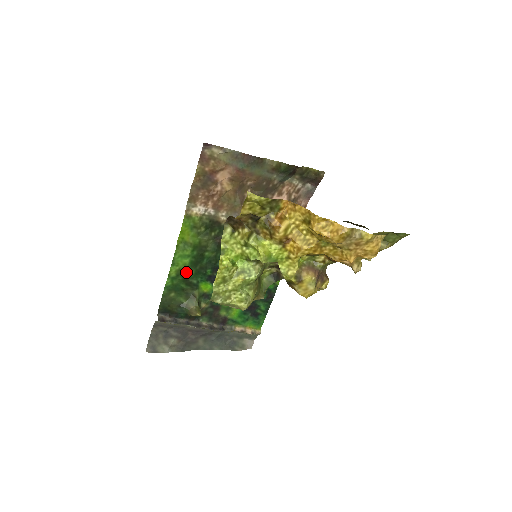
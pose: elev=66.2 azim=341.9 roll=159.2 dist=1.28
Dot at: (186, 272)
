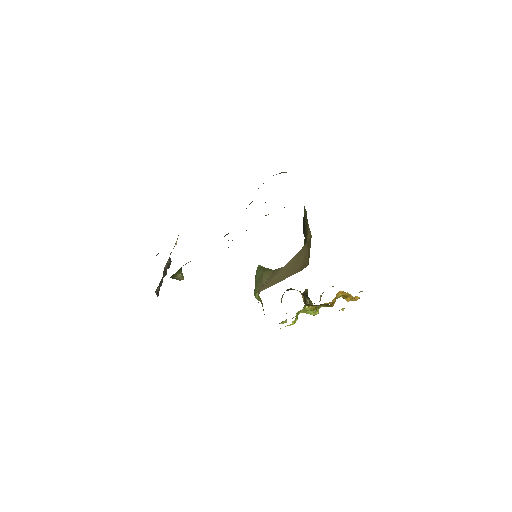
Dot at: occluded
